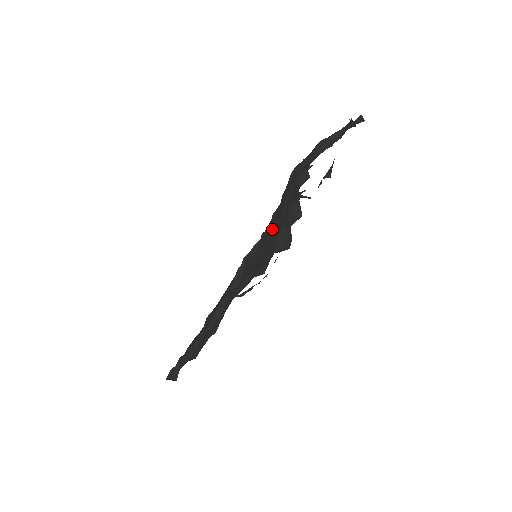
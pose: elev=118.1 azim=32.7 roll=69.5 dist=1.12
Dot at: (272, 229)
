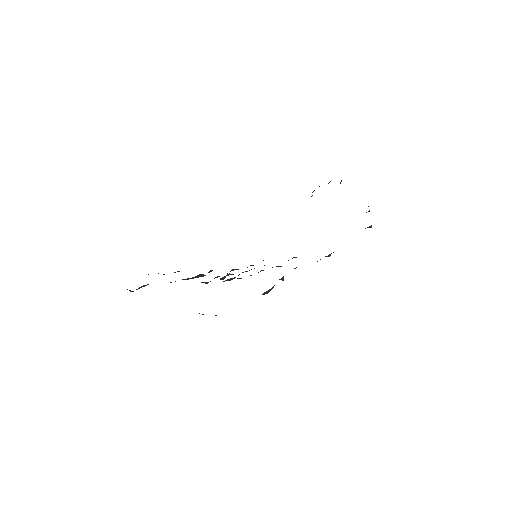
Dot at: occluded
